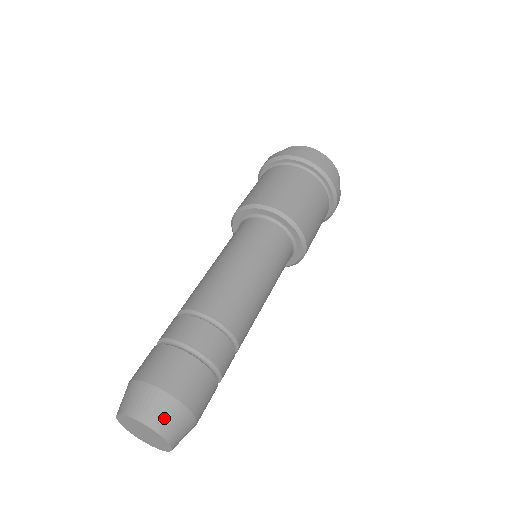
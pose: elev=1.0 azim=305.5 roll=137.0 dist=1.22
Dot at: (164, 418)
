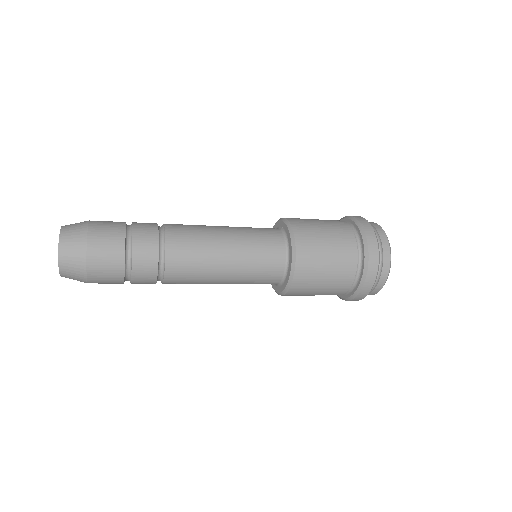
Dot at: (72, 226)
